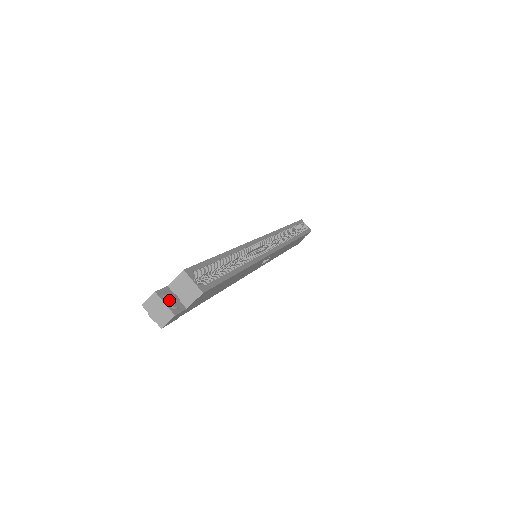
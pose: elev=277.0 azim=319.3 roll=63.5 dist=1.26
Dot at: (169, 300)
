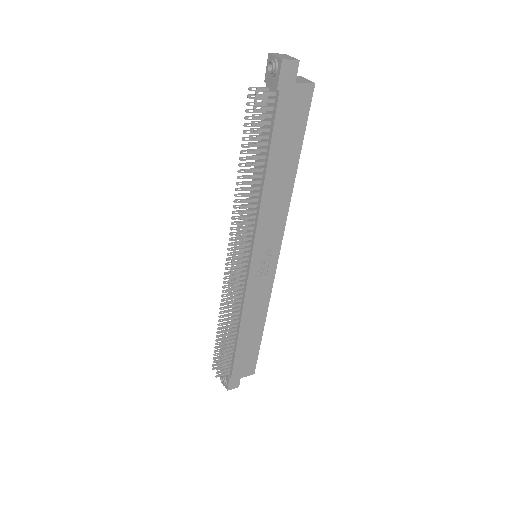
Dot at: occluded
